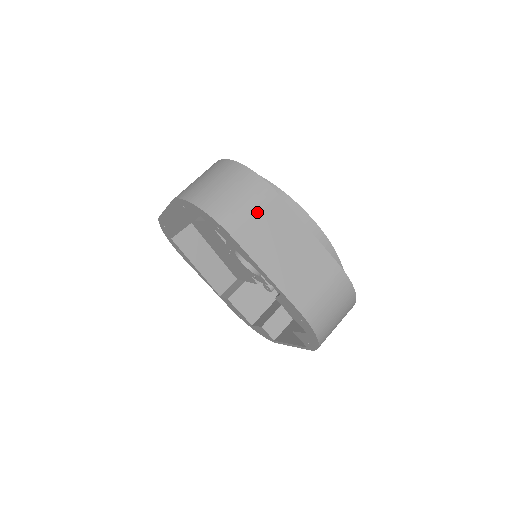
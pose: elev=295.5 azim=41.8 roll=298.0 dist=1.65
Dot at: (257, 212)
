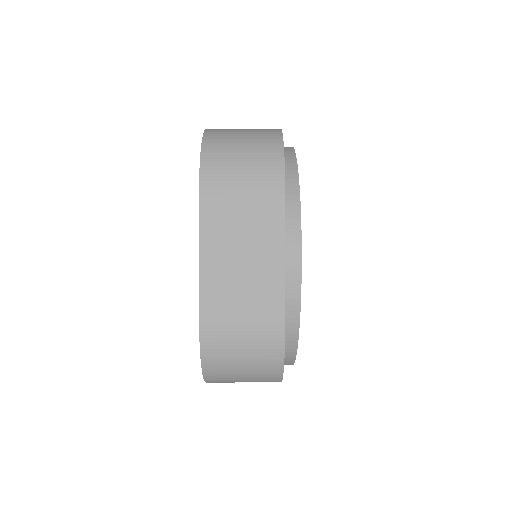
Dot at: occluded
